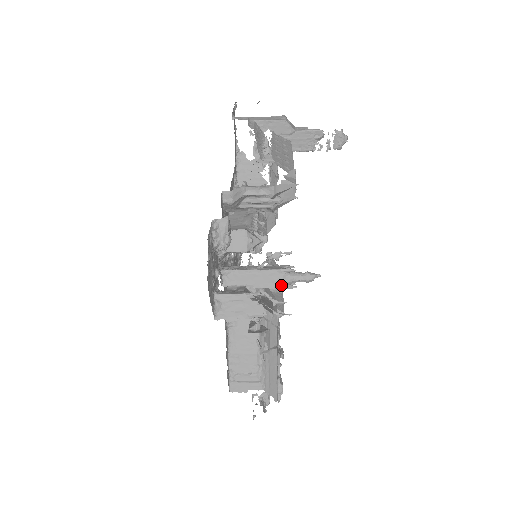
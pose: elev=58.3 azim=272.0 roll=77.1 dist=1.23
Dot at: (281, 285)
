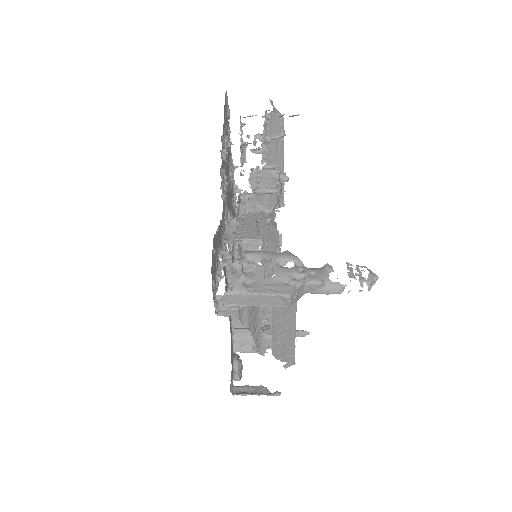
Dot at: occluded
